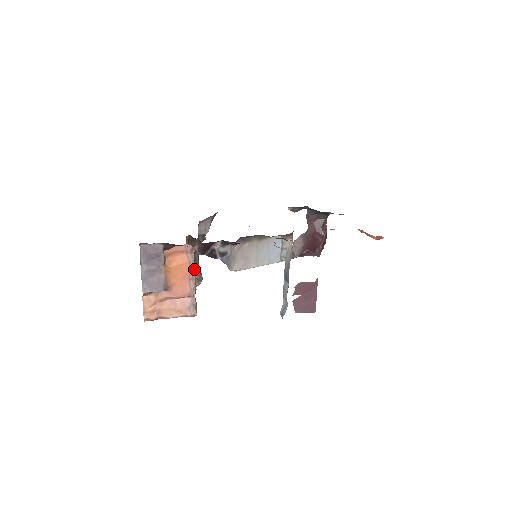
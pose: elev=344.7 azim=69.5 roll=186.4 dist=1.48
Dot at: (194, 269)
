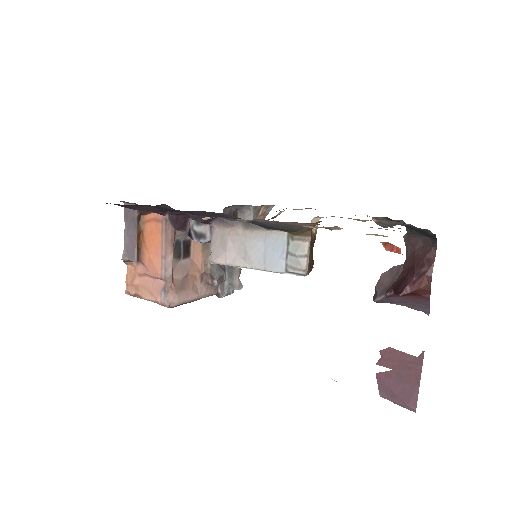
Dot at: (166, 245)
